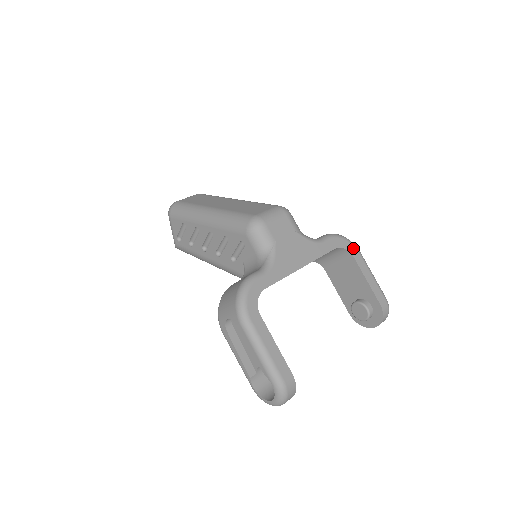
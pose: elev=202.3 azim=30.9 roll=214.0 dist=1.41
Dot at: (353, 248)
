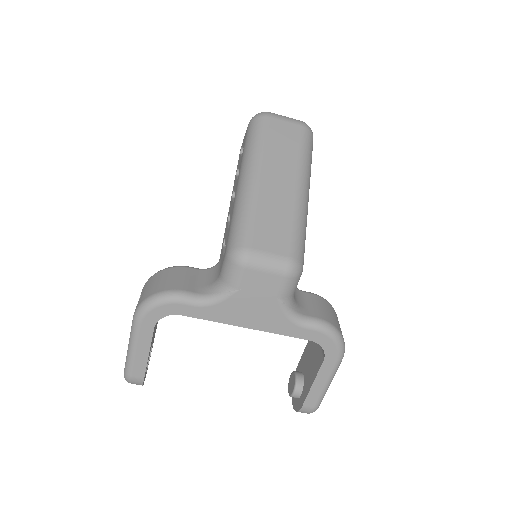
Dot at: (334, 354)
